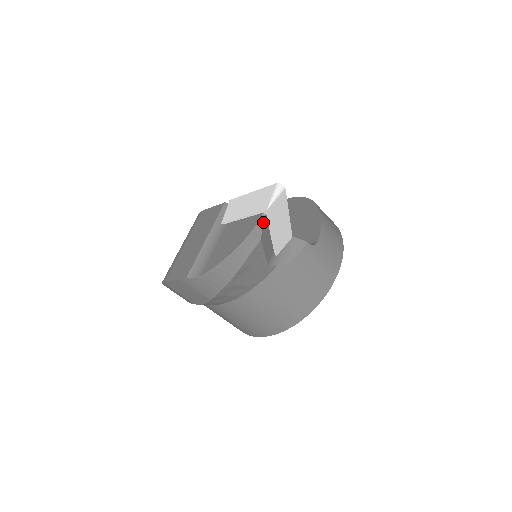
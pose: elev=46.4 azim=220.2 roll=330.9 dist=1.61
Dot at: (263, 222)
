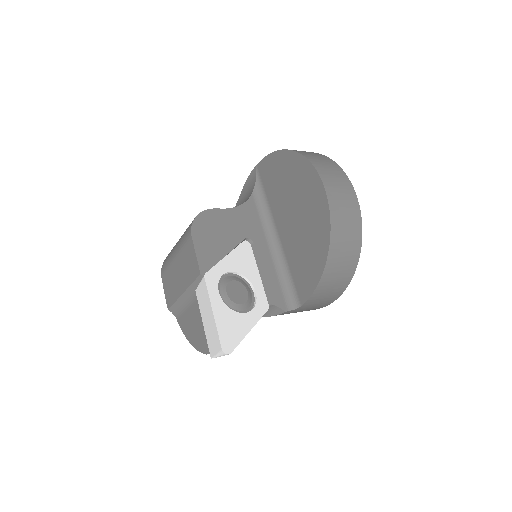
Dot at: occluded
